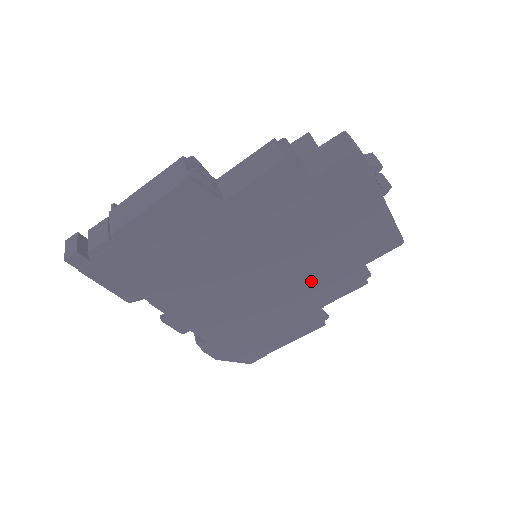
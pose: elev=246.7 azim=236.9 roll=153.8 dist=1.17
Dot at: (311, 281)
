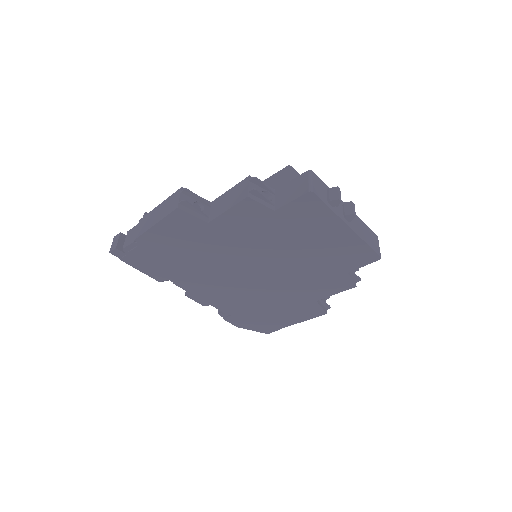
Dot at: (301, 280)
